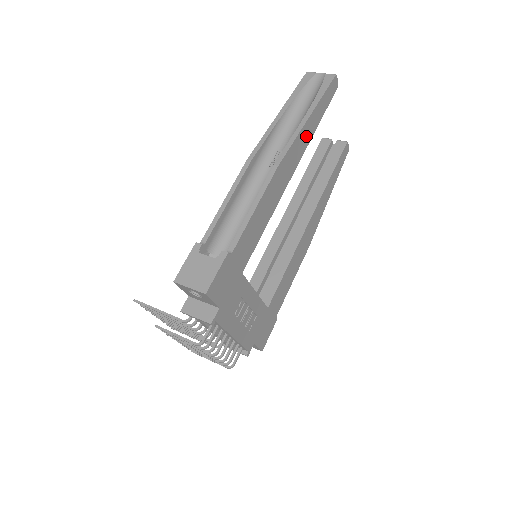
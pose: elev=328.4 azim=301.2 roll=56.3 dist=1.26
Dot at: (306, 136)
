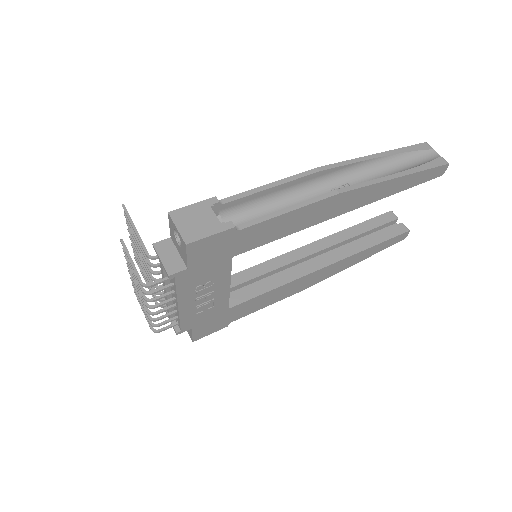
Dot at: (382, 191)
